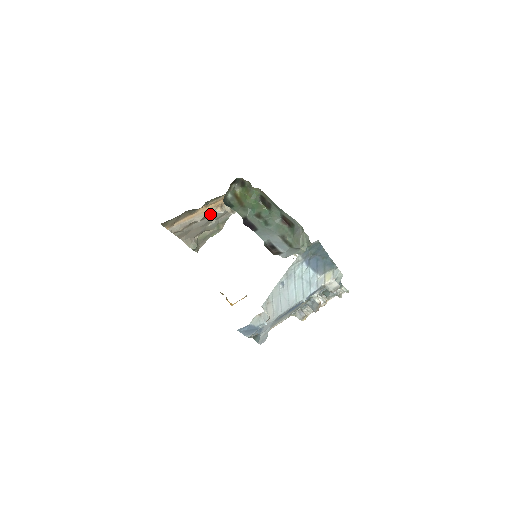
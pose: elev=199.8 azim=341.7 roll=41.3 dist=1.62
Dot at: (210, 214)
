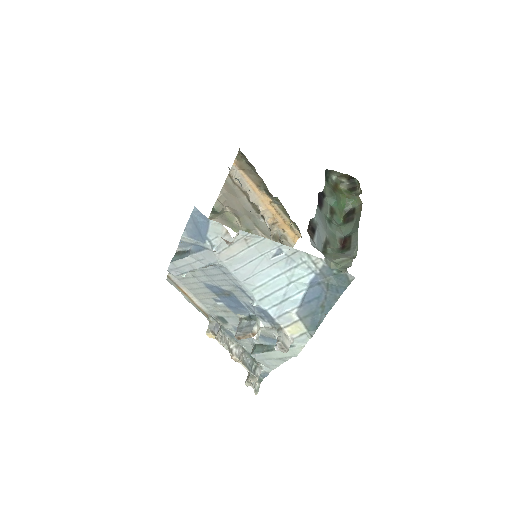
Dot at: (262, 212)
